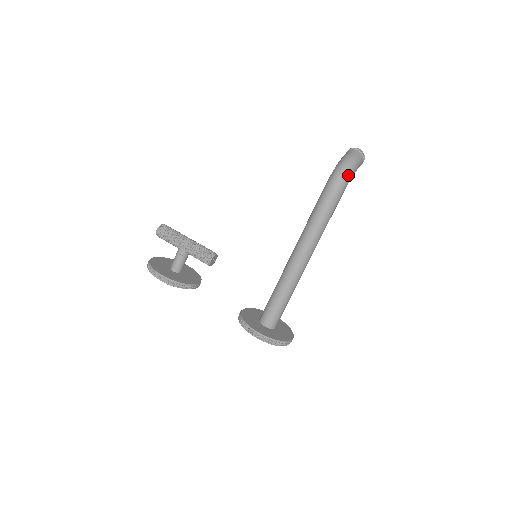
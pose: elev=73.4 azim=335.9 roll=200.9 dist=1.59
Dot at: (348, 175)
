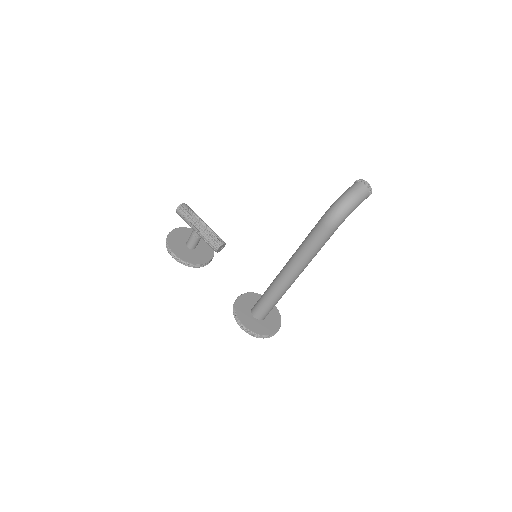
Dot at: (343, 215)
